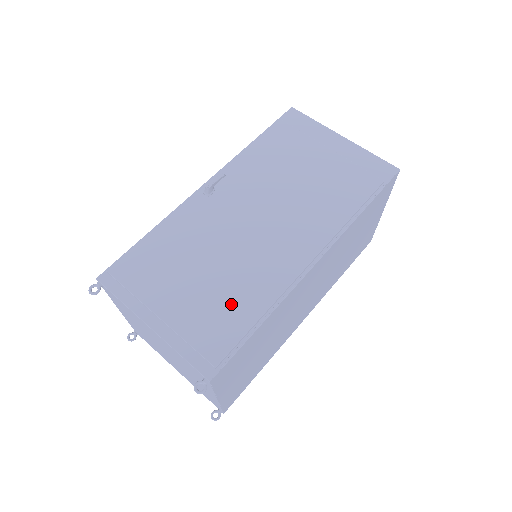
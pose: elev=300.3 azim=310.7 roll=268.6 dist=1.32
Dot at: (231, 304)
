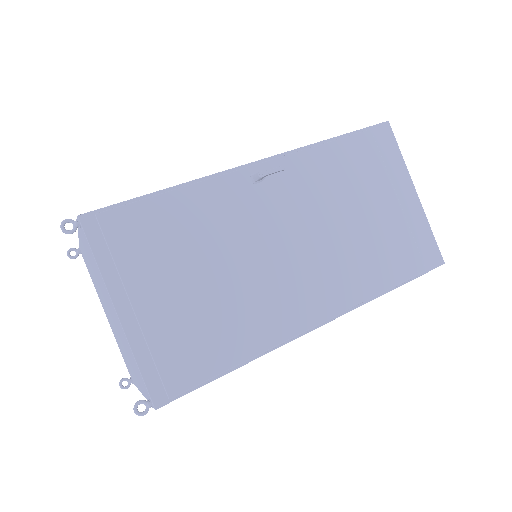
Dot at: (218, 333)
